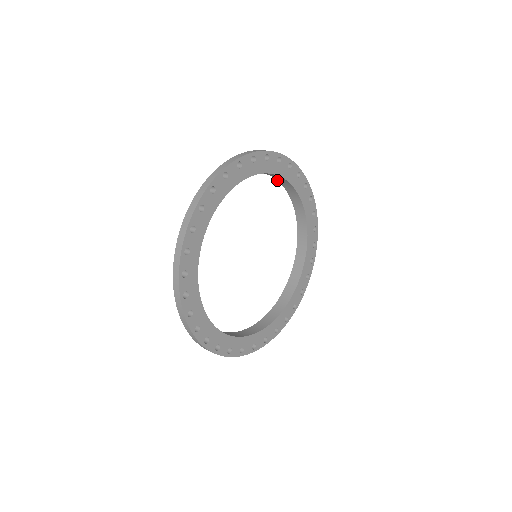
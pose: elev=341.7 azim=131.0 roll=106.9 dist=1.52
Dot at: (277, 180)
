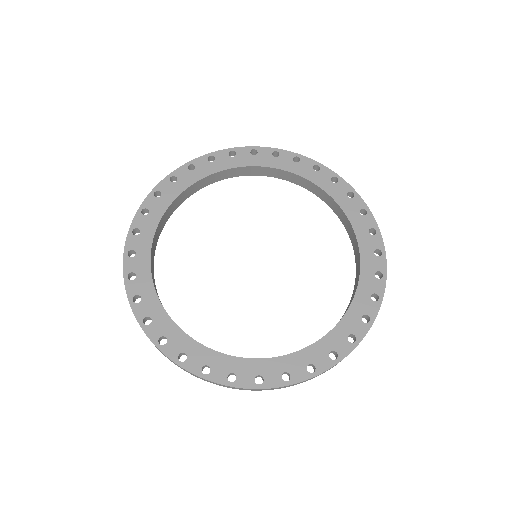
Dot at: occluded
